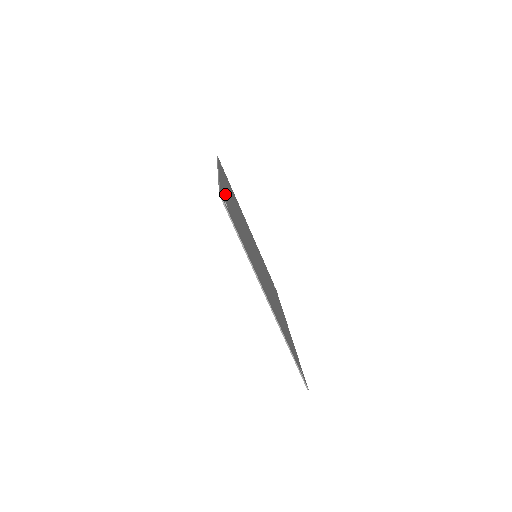
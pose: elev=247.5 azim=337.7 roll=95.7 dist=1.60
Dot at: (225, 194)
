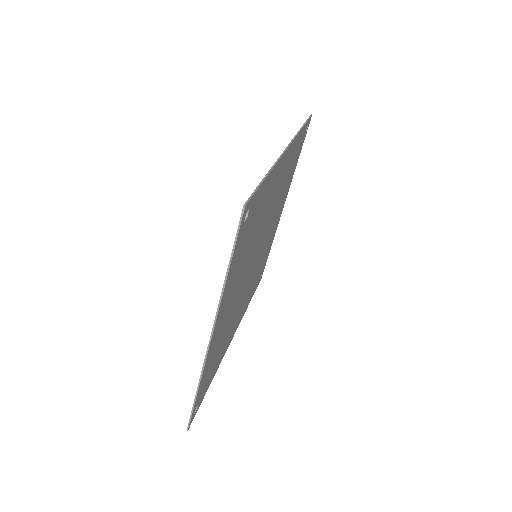
Dot at: (265, 189)
